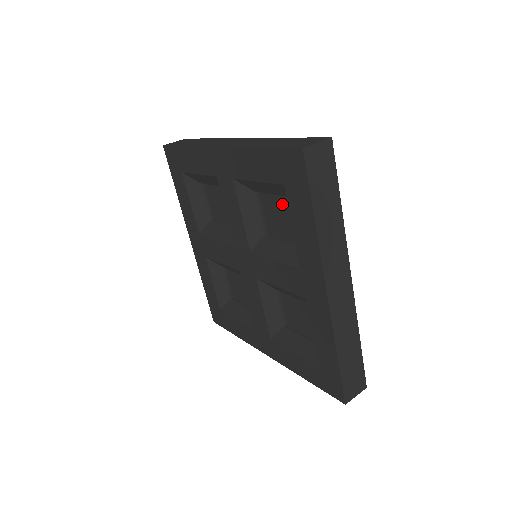
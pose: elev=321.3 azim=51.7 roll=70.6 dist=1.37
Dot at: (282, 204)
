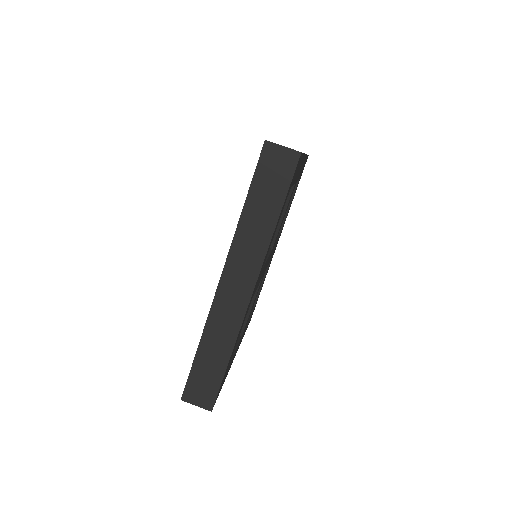
Dot at: occluded
